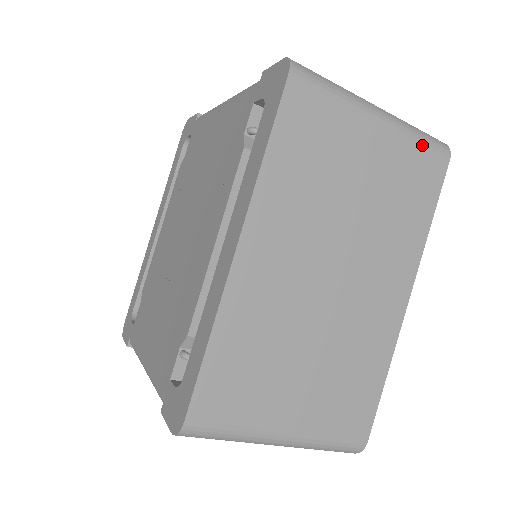
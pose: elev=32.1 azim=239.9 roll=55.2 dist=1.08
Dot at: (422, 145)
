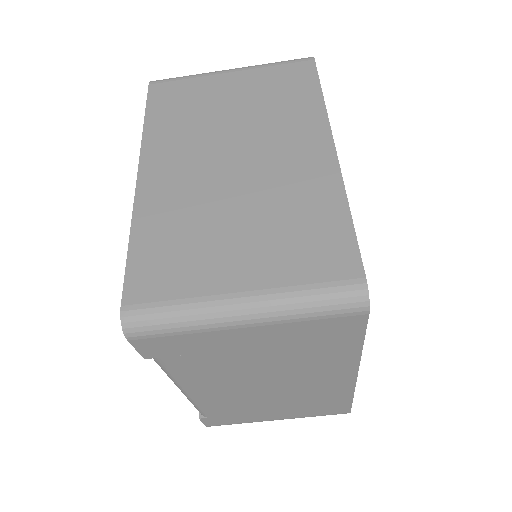
Dot at: (280, 65)
